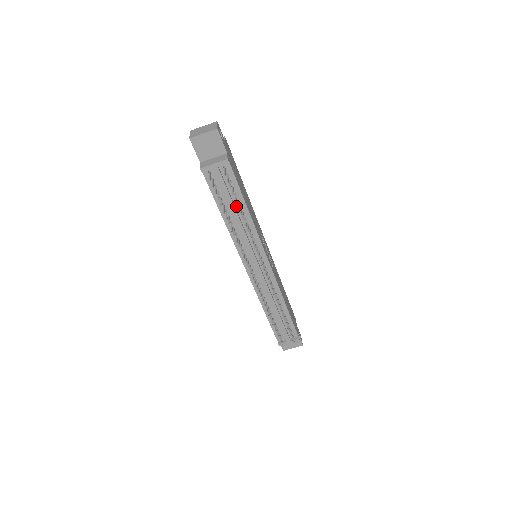
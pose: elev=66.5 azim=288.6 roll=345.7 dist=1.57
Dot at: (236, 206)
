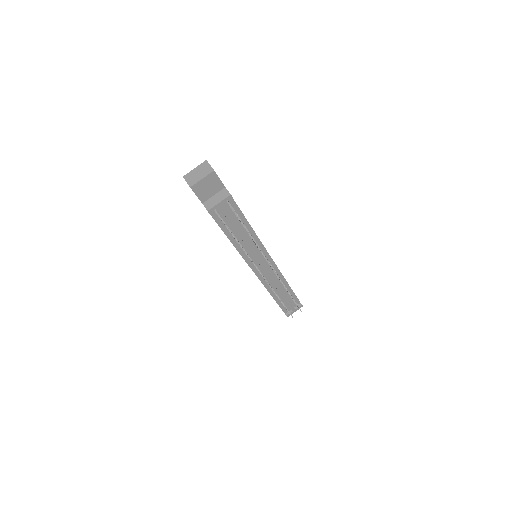
Dot at: (241, 228)
